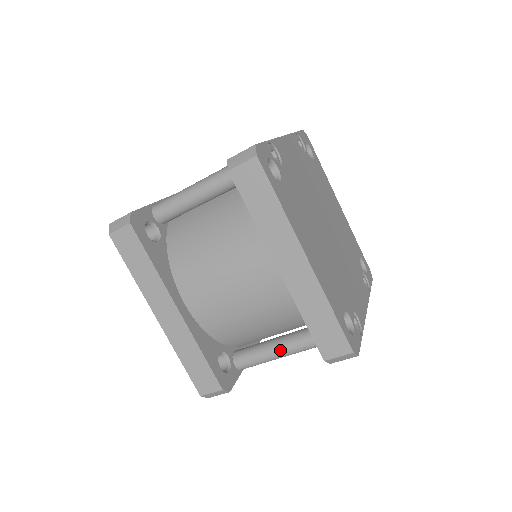
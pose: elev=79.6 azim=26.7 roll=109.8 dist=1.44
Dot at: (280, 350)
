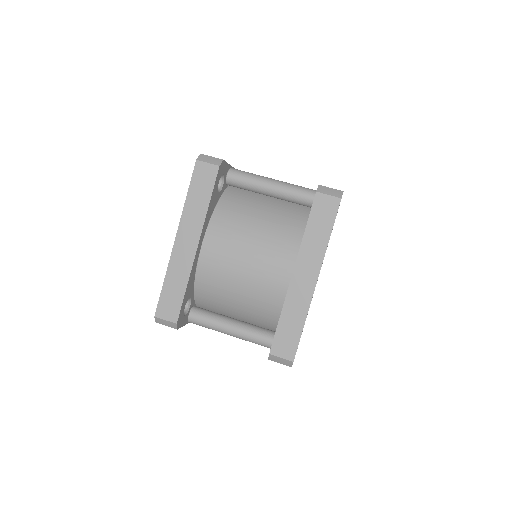
Dot at: (233, 328)
